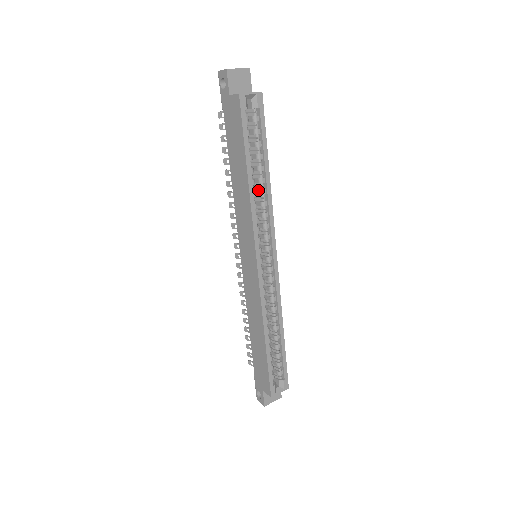
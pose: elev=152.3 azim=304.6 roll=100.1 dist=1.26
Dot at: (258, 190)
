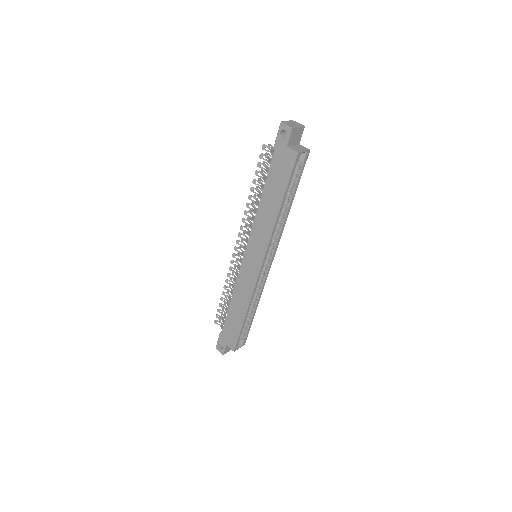
Dot at: occluded
